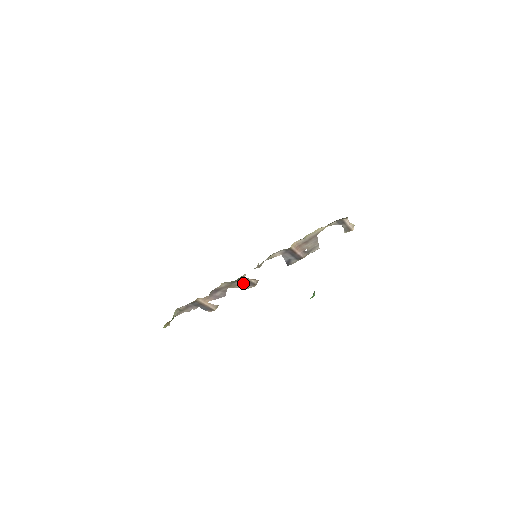
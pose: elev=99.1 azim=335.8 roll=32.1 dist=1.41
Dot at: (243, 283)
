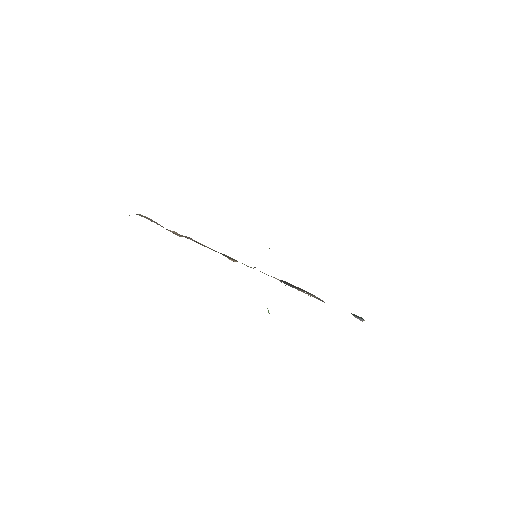
Dot at: occluded
